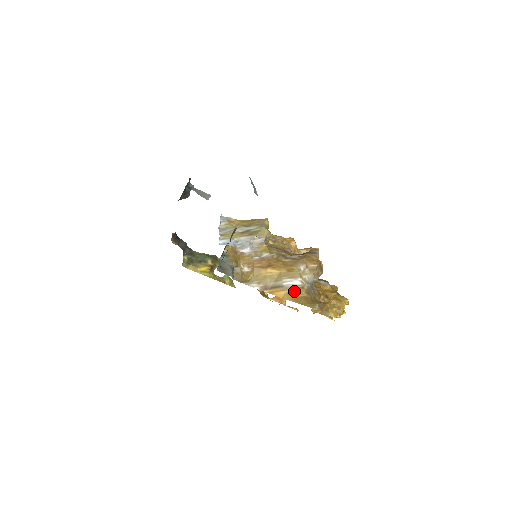
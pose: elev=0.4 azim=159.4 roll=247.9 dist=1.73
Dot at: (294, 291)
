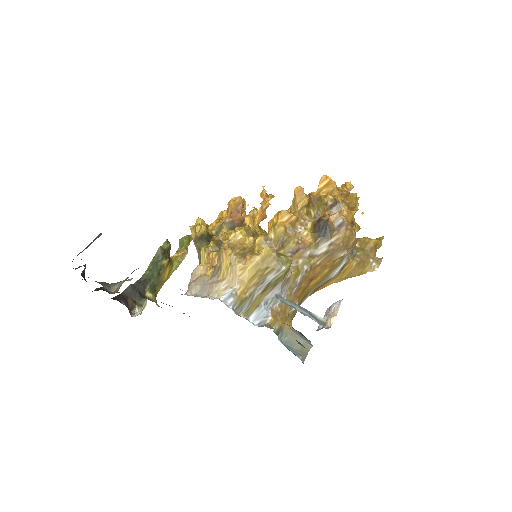
Dot at: (344, 271)
